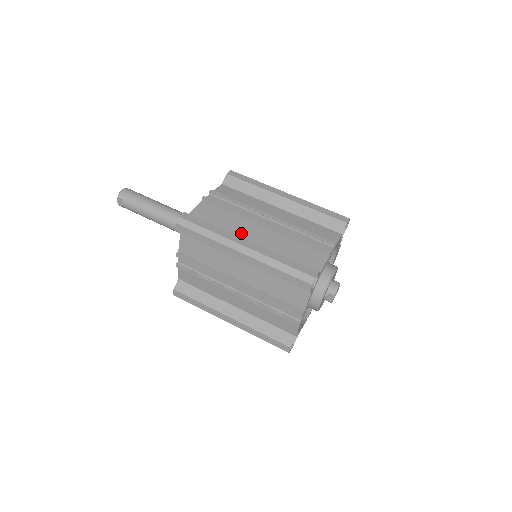
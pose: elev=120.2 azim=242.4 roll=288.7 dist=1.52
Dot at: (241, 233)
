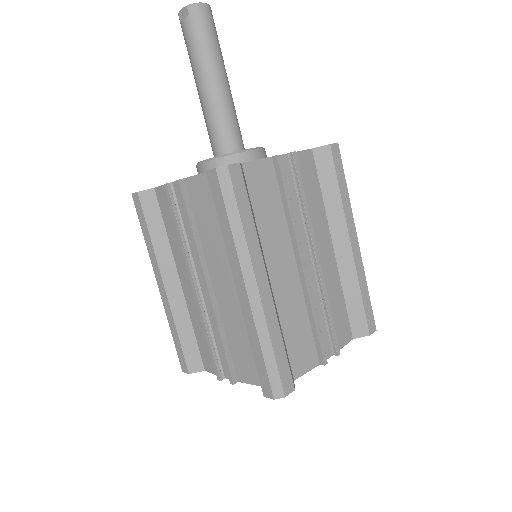
Dot at: (270, 251)
